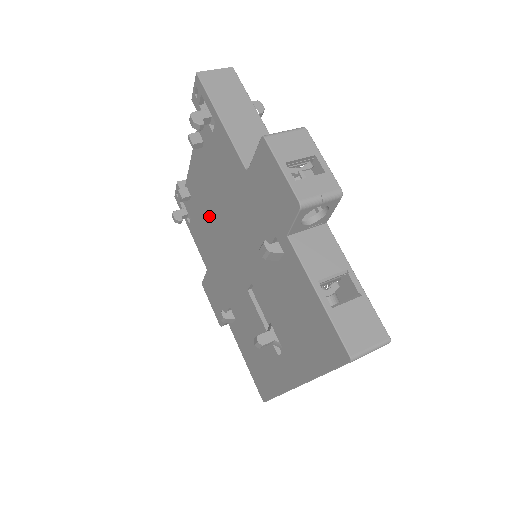
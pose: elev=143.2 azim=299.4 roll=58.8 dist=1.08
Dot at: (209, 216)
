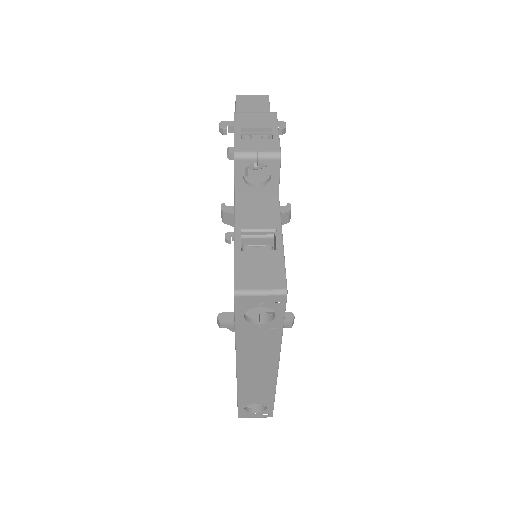
Dot at: occluded
